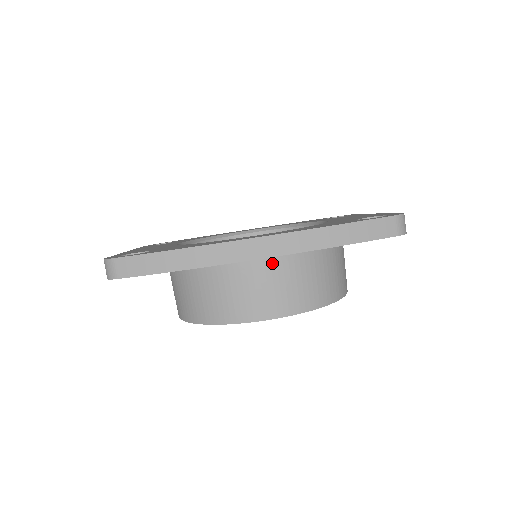
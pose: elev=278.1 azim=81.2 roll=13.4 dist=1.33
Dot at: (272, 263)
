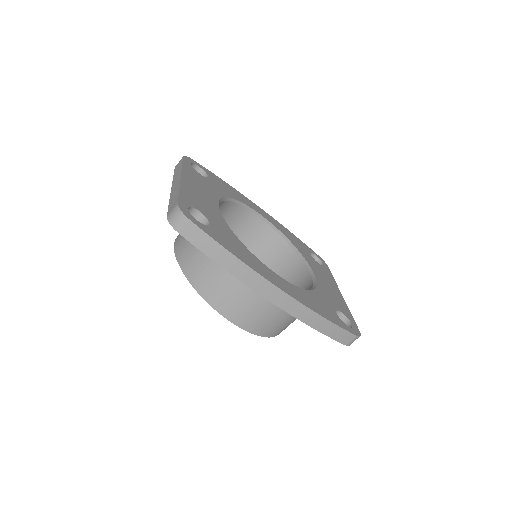
Dot at: occluded
